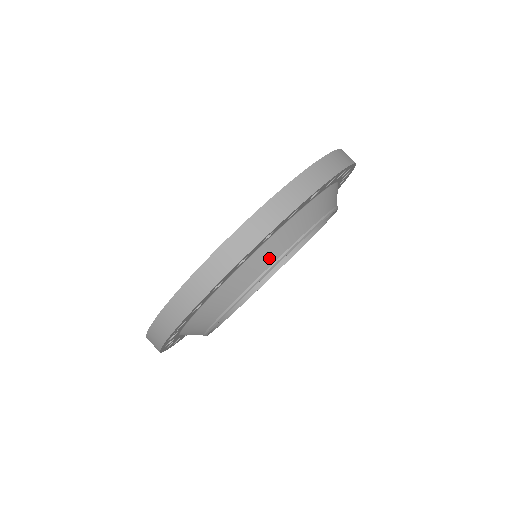
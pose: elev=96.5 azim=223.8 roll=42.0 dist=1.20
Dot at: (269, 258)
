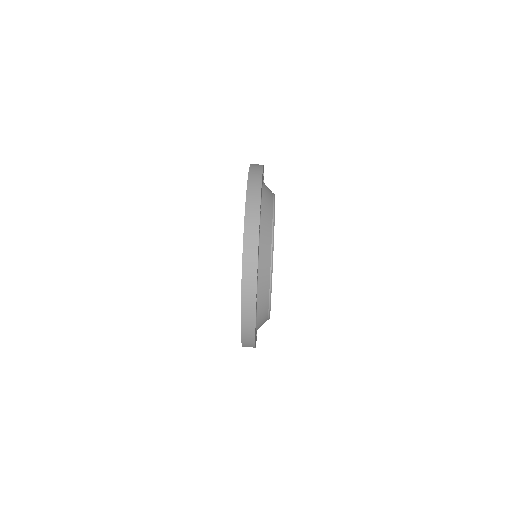
Dot at: (269, 203)
